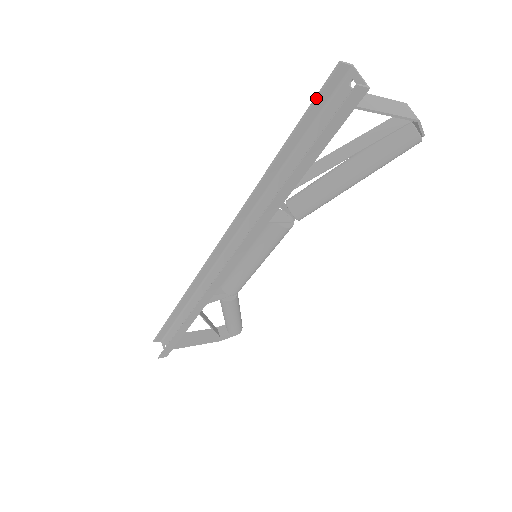
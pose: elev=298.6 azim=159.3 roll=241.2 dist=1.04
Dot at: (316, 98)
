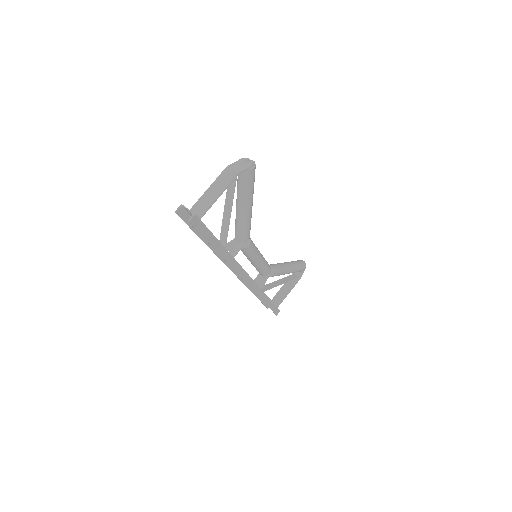
Dot at: (186, 223)
